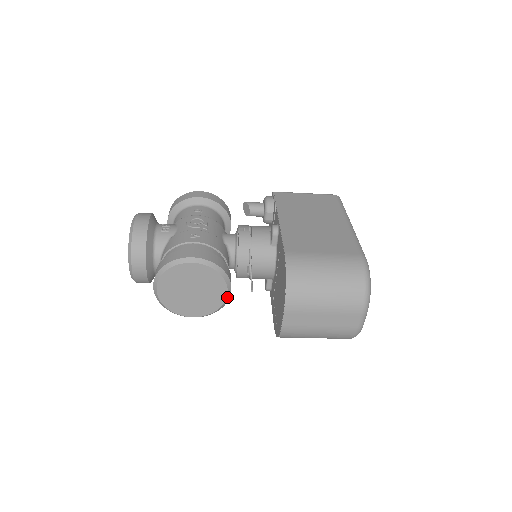
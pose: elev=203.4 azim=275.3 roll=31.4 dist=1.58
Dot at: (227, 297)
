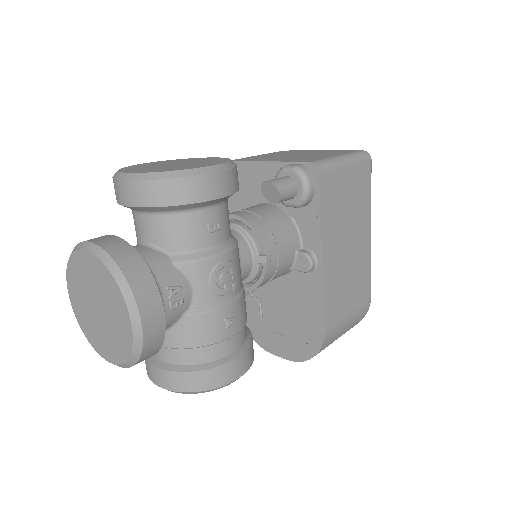
Dot at: occluded
